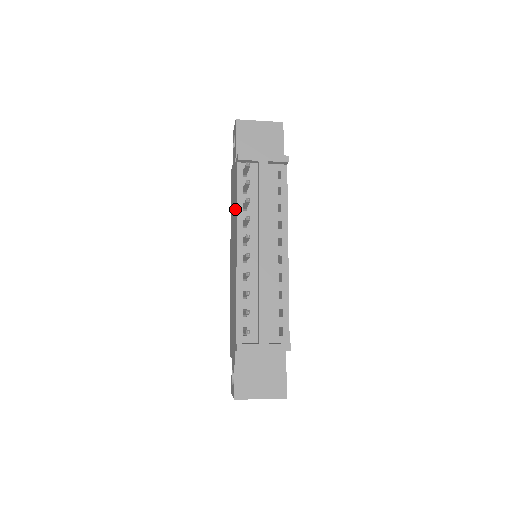
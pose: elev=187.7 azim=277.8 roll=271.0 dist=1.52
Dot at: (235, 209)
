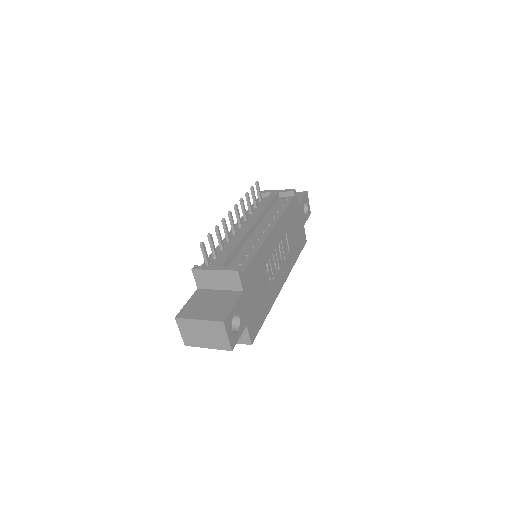
Dot at: occluded
